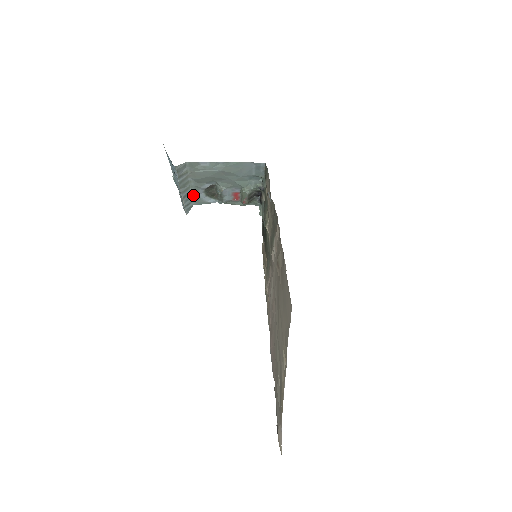
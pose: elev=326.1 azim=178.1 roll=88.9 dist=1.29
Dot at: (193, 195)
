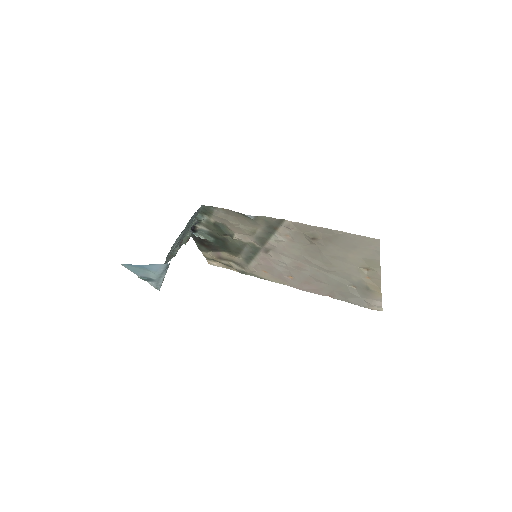
Dot at: occluded
